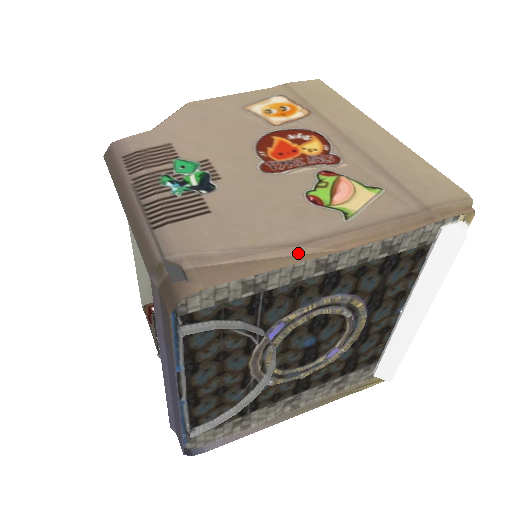
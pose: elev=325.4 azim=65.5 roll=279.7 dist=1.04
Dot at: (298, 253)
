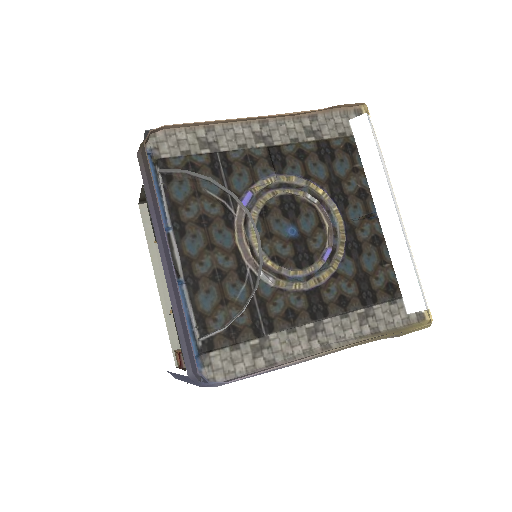
Dot at: (233, 121)
